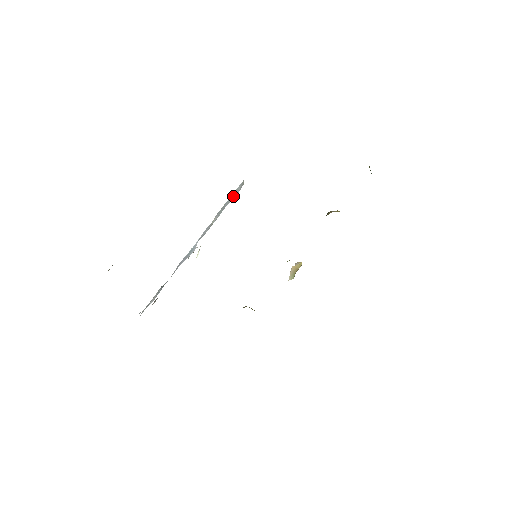
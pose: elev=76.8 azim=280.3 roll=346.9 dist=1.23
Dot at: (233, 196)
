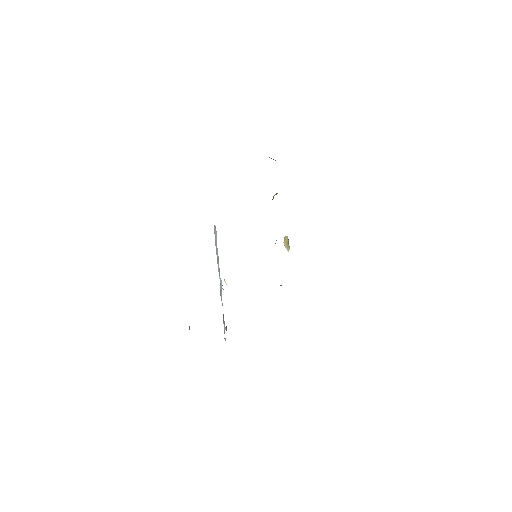
Dot at: (216, 237)
